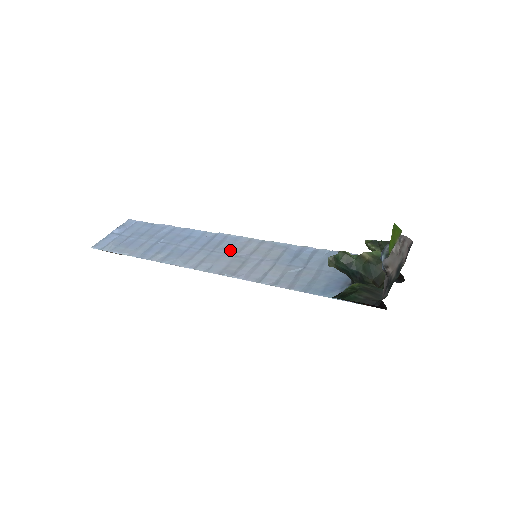
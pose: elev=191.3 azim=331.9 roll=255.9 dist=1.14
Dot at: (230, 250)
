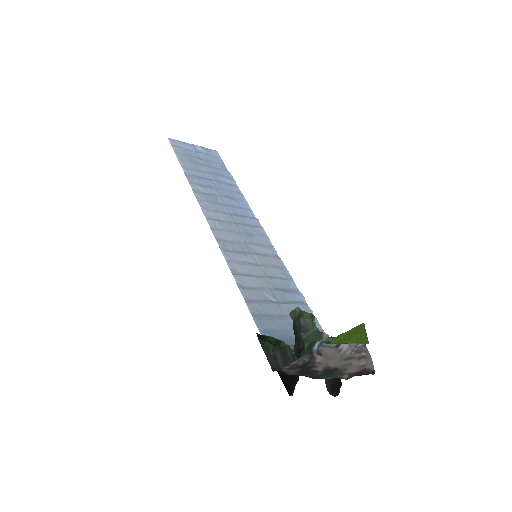
Dot at: (248, 236)
